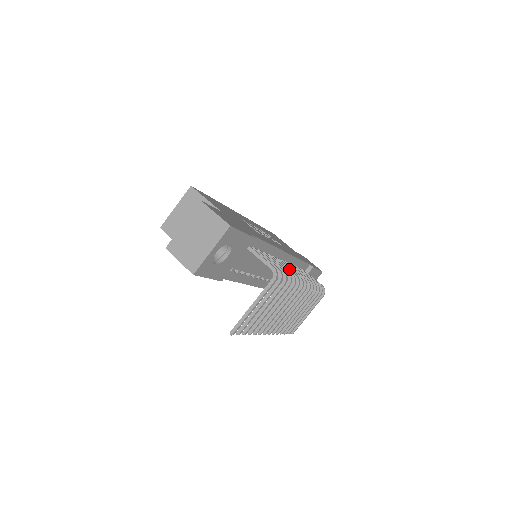
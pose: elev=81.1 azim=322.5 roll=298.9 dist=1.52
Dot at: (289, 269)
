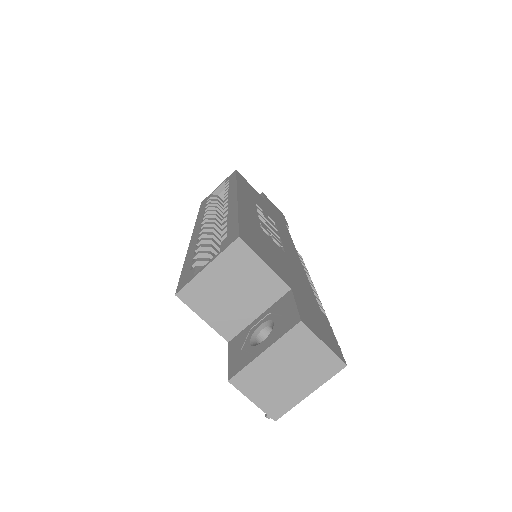
Dot at: occluded
